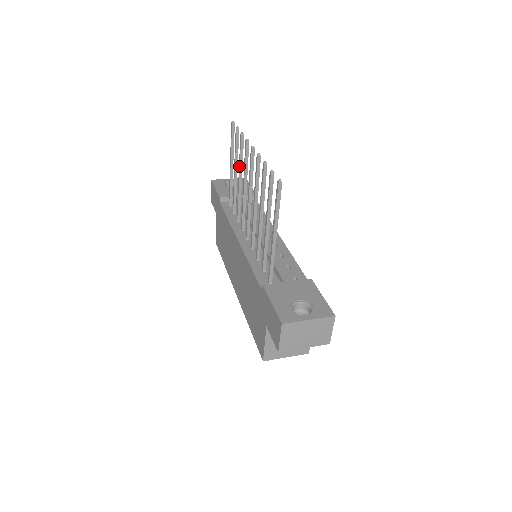
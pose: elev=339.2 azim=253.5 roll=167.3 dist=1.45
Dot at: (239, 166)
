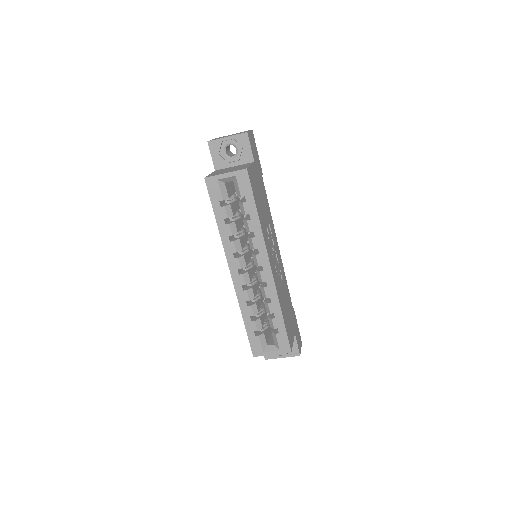
Dot at: occluded
